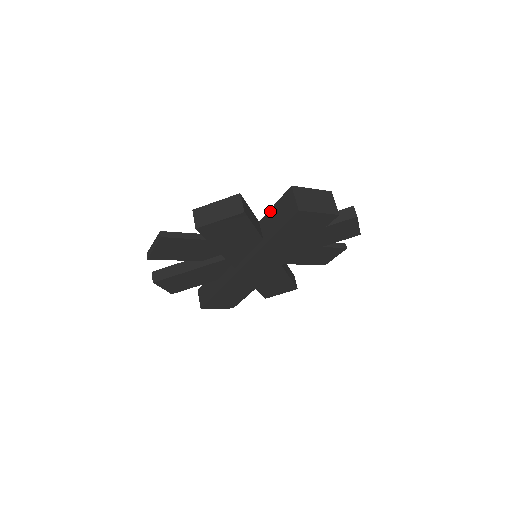
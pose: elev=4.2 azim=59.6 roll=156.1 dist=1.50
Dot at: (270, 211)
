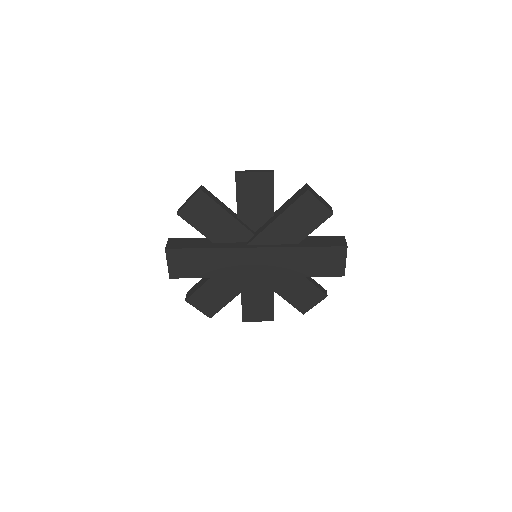
Dot at: (314, 237)
